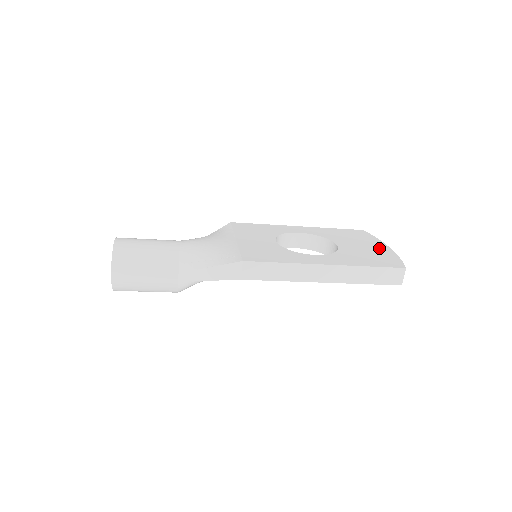
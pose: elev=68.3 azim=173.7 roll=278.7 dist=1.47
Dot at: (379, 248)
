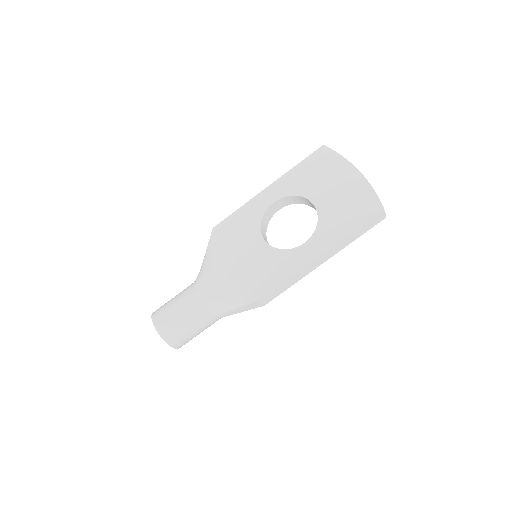
Dot at: (350, 181)
